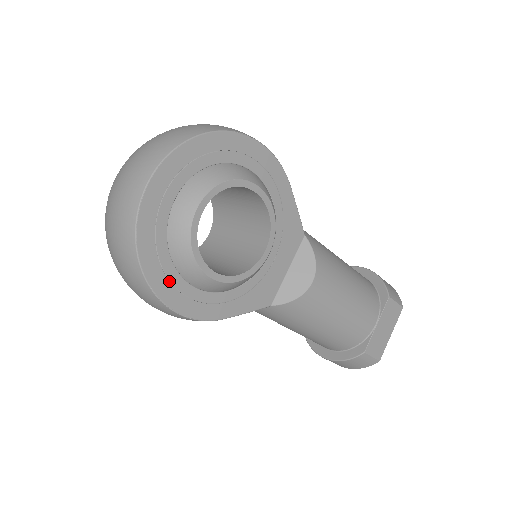
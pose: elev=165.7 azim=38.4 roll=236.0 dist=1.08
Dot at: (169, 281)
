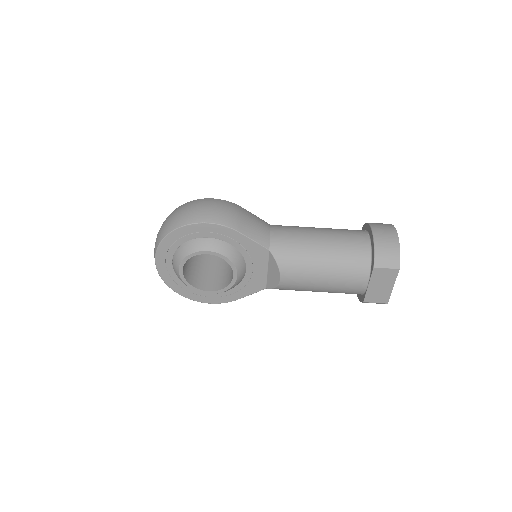
Dot at: (194, 294)
